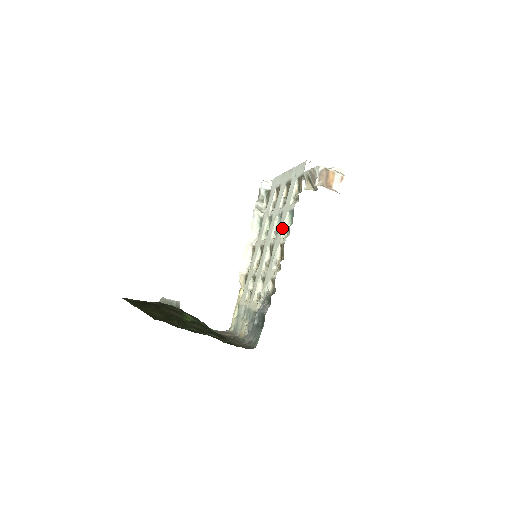
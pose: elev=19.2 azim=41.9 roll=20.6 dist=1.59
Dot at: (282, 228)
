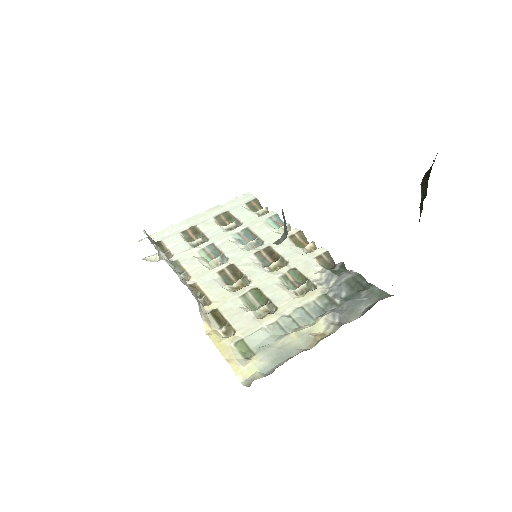
Dot at: (271, 230)
